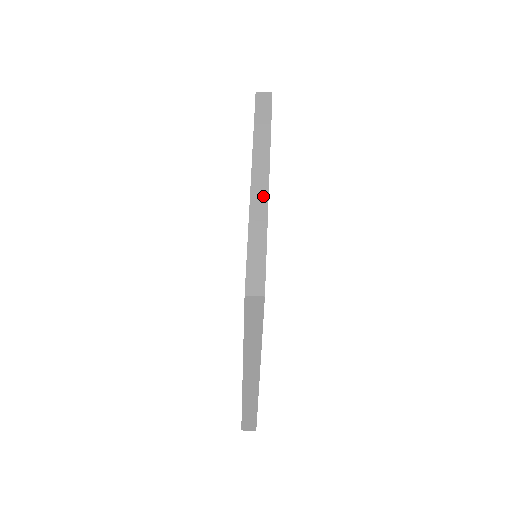
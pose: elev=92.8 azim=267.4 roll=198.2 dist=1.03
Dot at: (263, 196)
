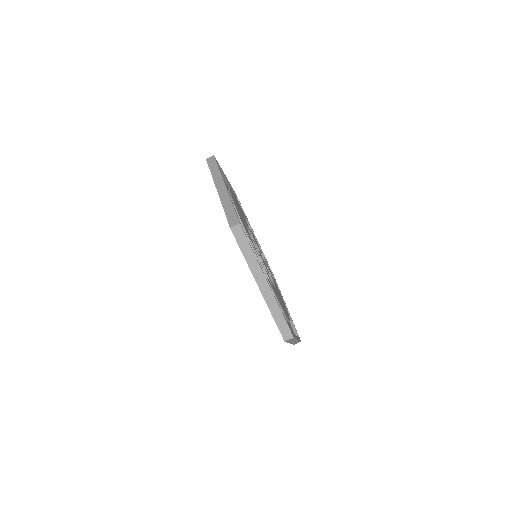
Dot at: (268, 290)
